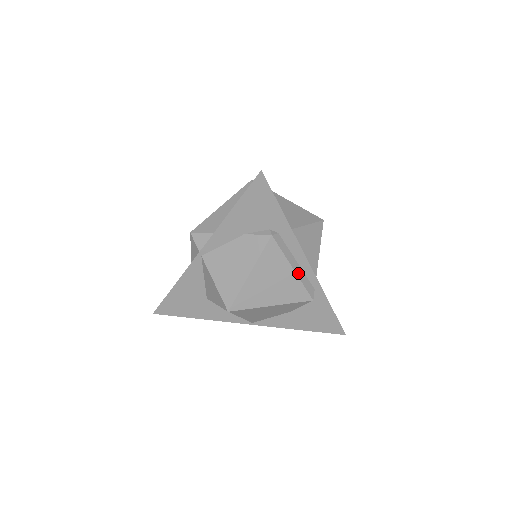
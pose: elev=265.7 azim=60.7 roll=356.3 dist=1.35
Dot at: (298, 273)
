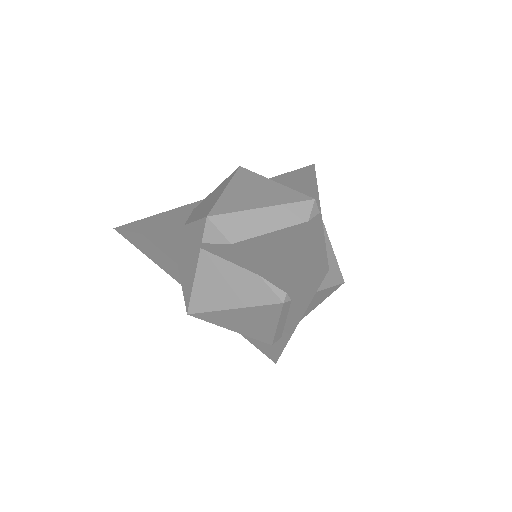
Dot at: (279, 328)
